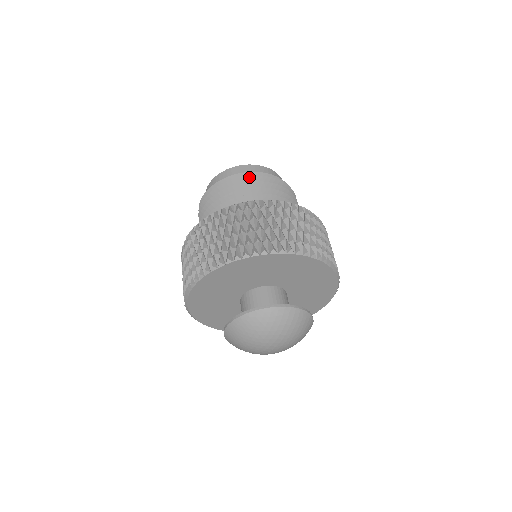
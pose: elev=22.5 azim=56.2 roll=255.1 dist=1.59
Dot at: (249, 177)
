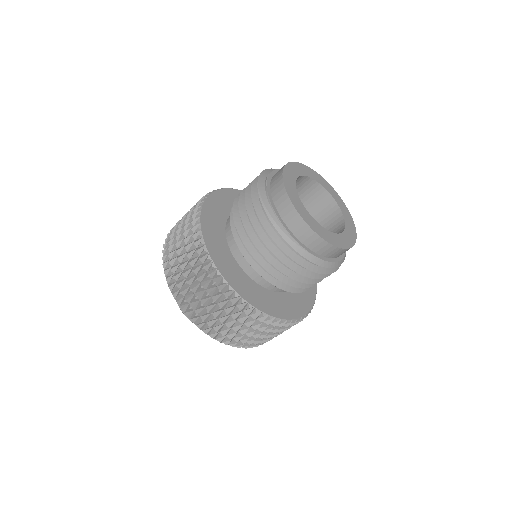
Dot at: (325, 273)
